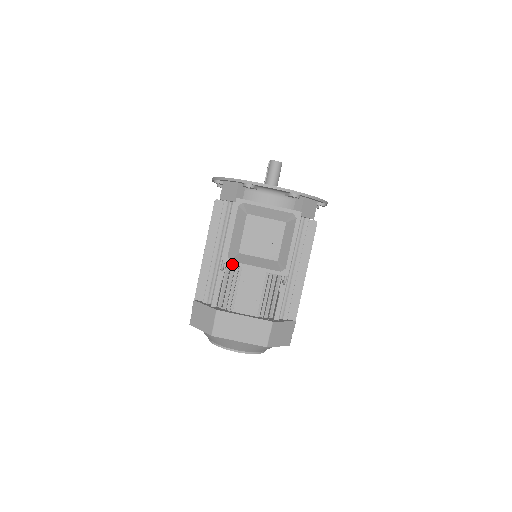
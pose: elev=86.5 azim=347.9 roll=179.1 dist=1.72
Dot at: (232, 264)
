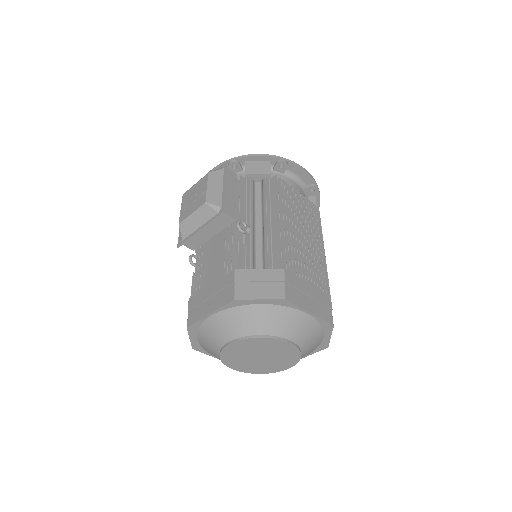
Dot at: (183, 242)
